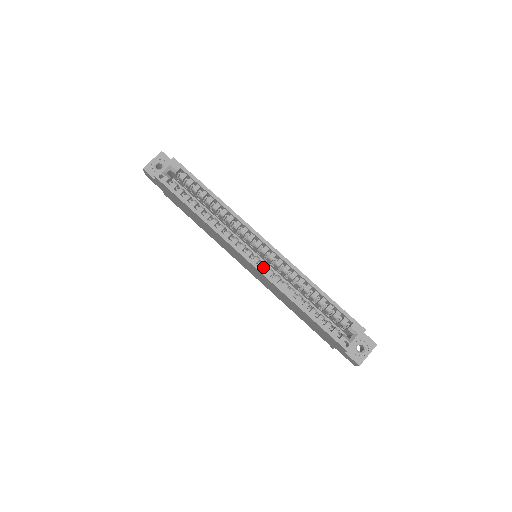
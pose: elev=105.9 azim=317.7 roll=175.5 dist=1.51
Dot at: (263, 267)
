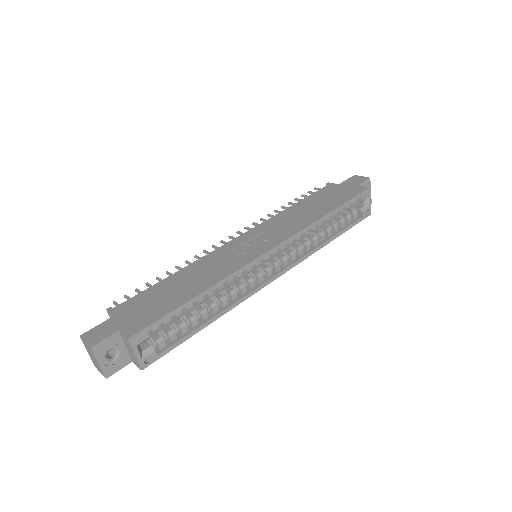
Dot at: (286, 262)
